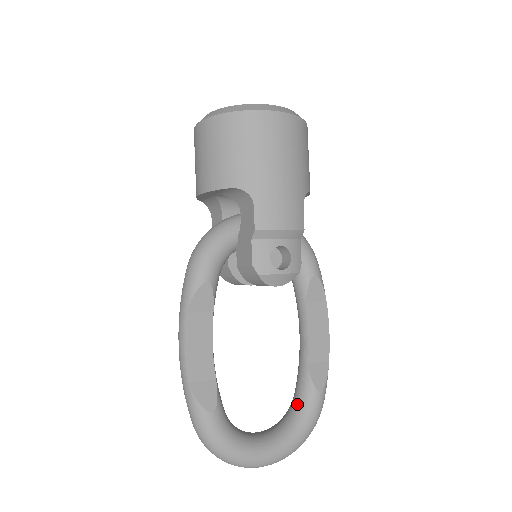
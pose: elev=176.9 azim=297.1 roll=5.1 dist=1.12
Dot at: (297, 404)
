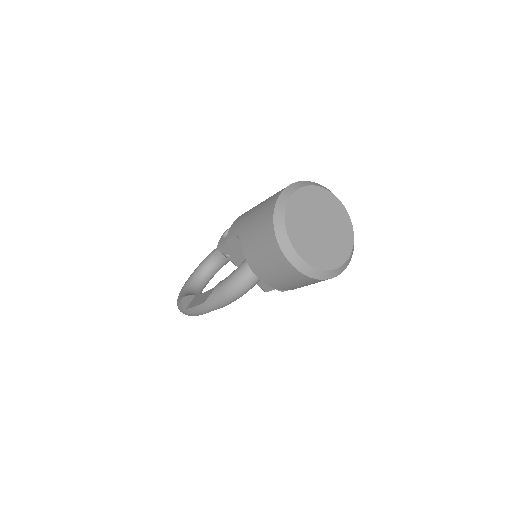
Dot at: (221, 263)
